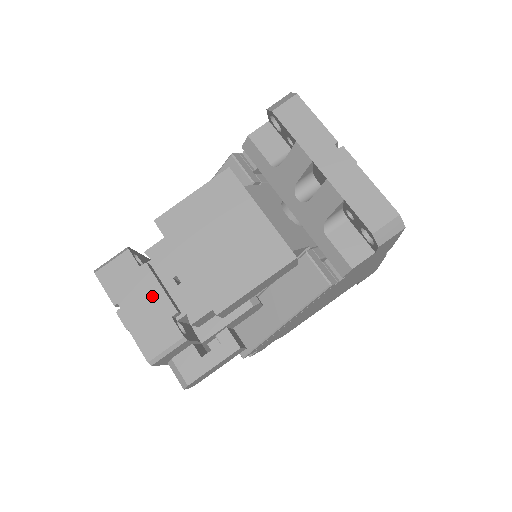
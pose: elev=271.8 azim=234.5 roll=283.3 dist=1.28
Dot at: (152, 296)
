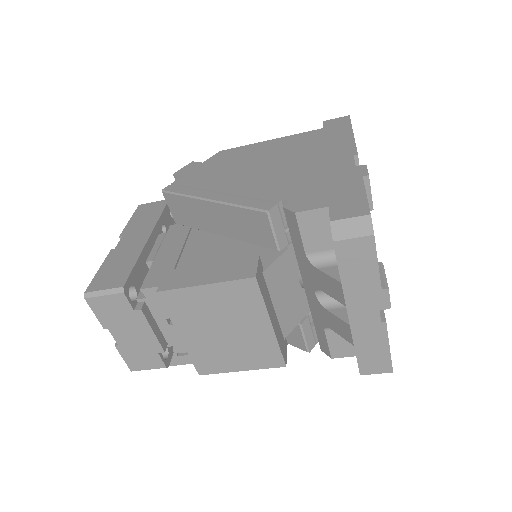
Dot at: (143, 335)
